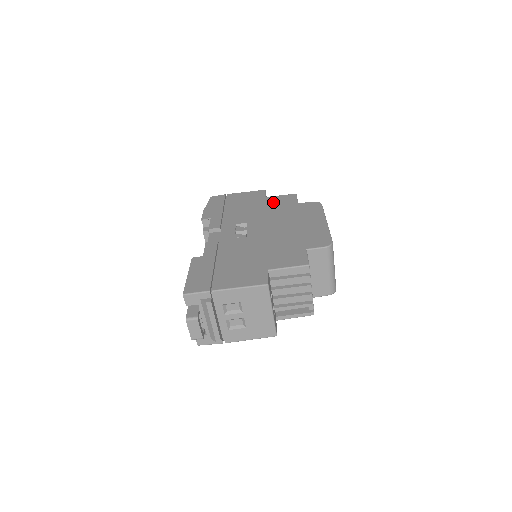
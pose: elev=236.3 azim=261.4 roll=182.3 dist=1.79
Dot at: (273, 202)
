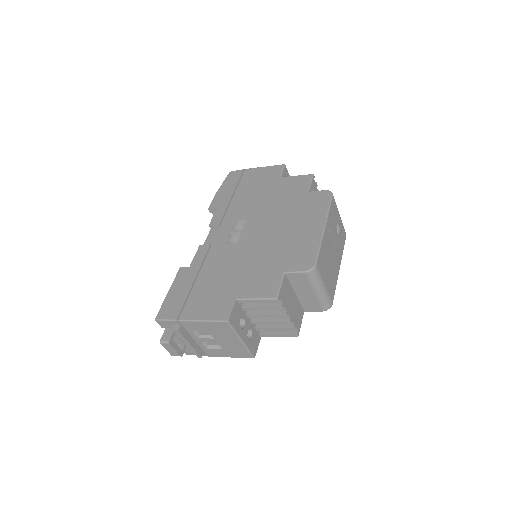
Dot at: (284, 187)
